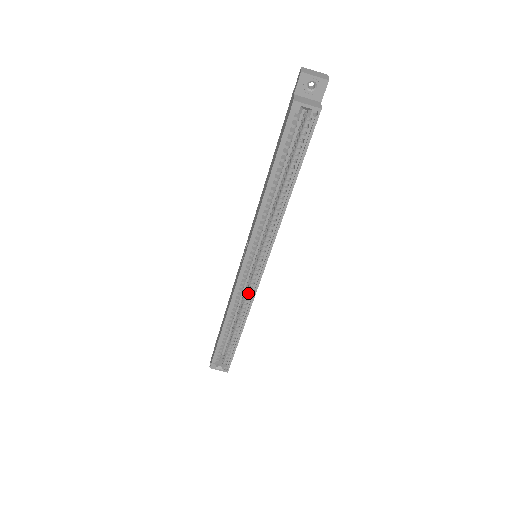
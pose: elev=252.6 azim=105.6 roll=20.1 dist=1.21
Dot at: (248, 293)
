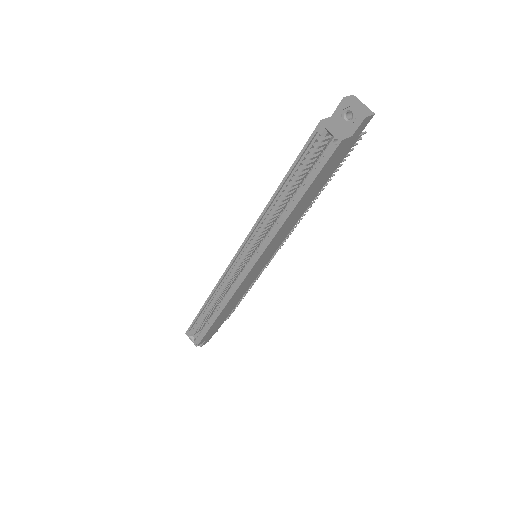
Dot at: (233, 284)
